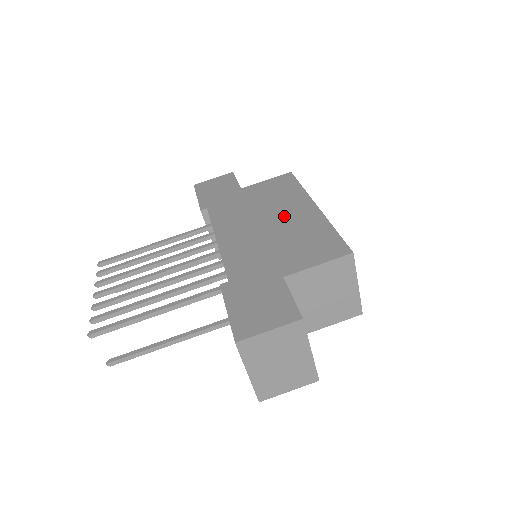
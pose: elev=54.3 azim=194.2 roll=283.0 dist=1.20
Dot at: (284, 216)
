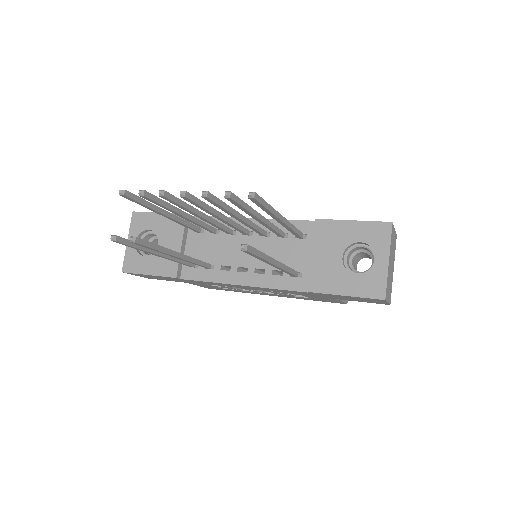
Dot at: occluded
